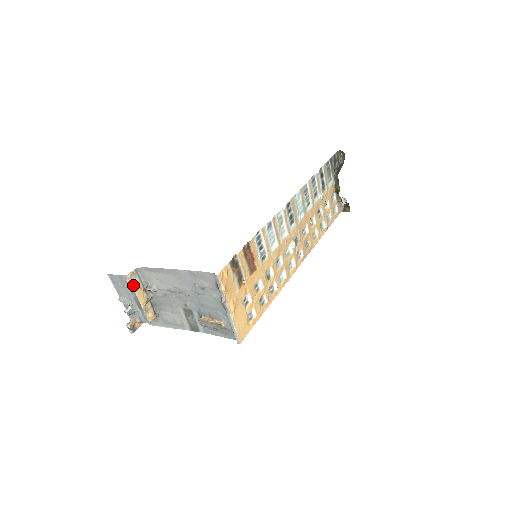
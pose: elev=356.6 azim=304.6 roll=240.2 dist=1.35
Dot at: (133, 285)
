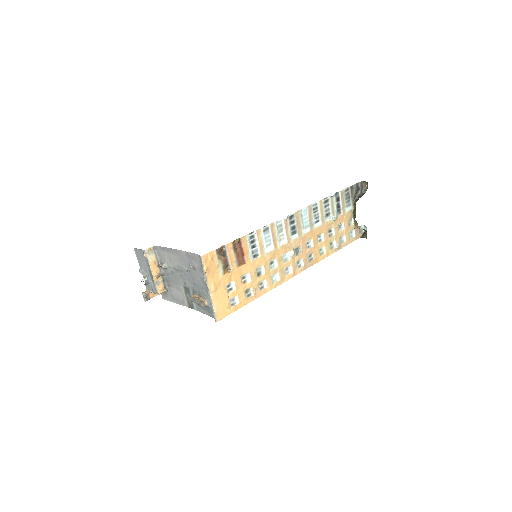
Dot at: (149, 259)
